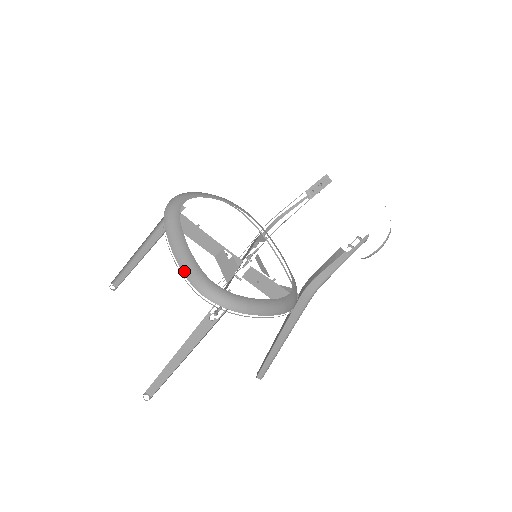
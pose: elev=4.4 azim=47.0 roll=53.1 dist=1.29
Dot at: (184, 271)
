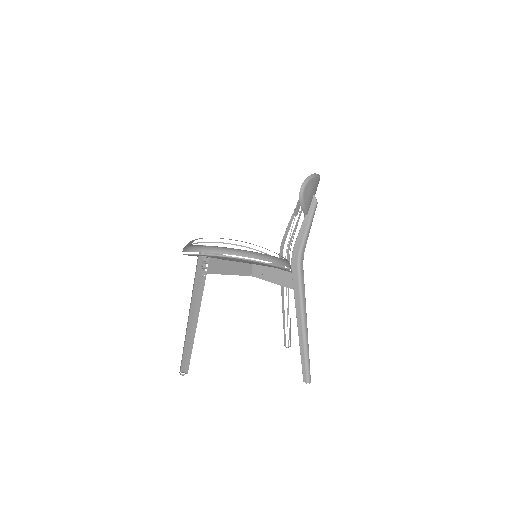
Dot at: occluded
